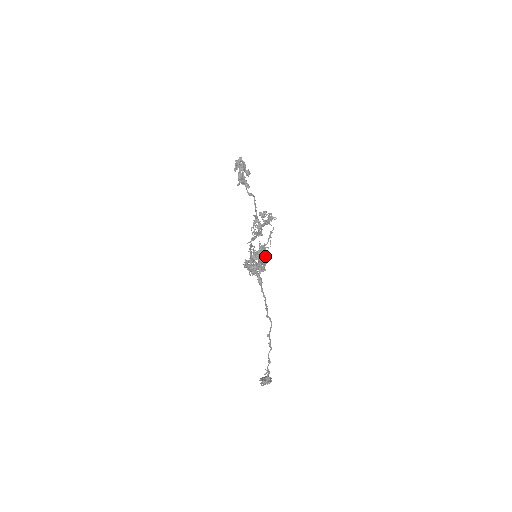
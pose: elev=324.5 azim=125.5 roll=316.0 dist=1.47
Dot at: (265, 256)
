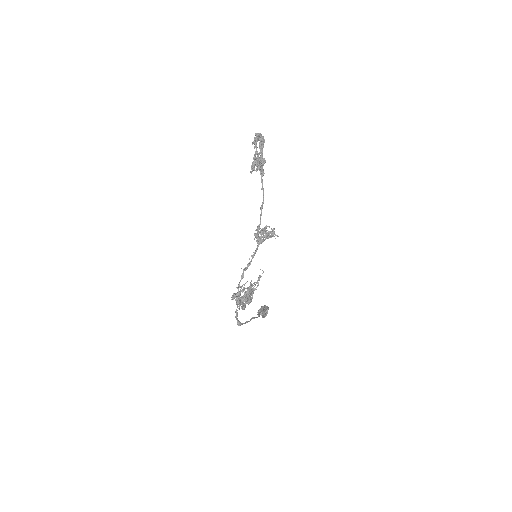
Dot at: (251, 295)
